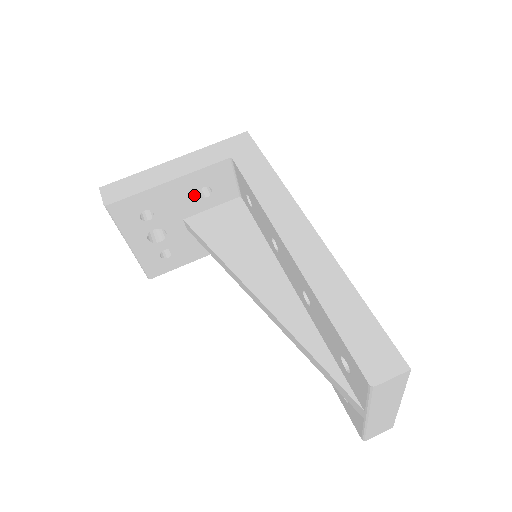
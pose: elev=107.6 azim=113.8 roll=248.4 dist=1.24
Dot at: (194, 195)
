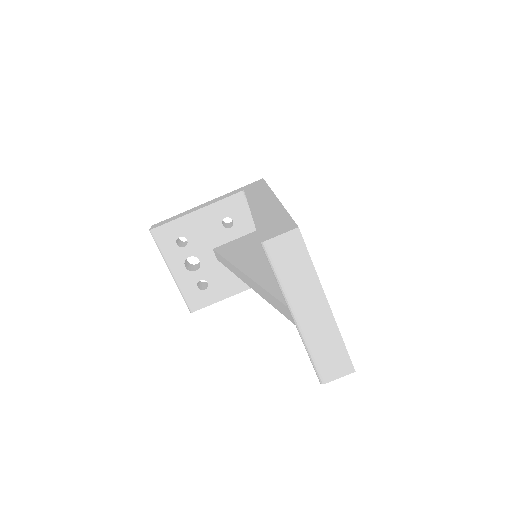
Dot at: (219, 225)
